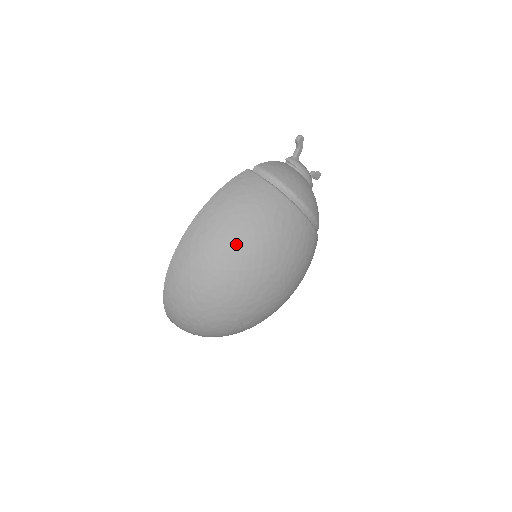
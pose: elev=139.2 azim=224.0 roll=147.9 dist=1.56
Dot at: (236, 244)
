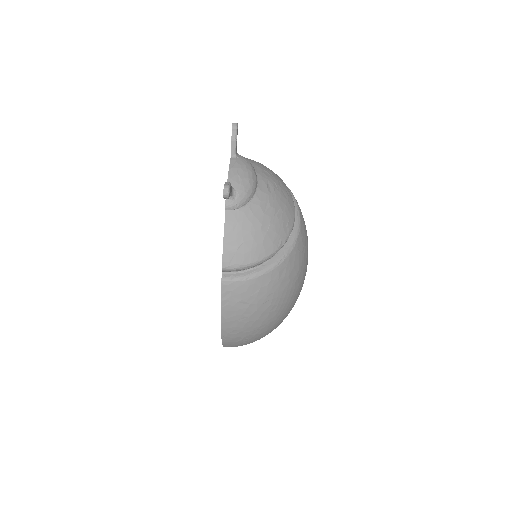
Dot at: (272, 324)
